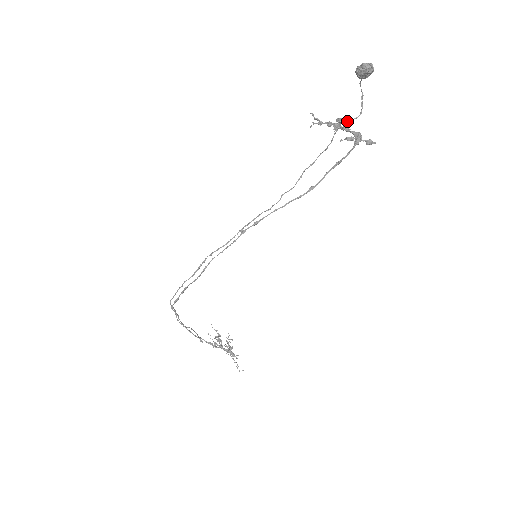
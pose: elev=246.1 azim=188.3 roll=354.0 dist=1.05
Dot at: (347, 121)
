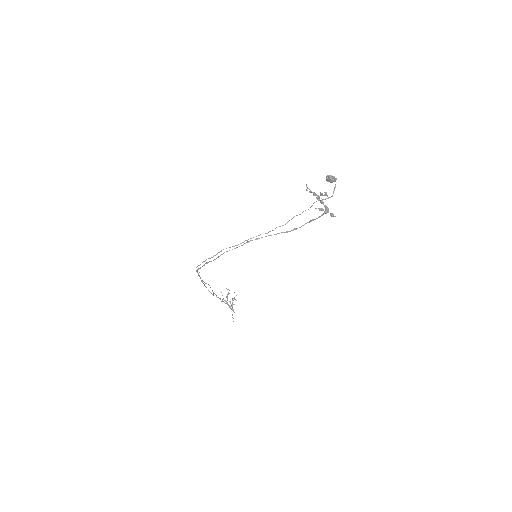
Dot at: (327, 195)
